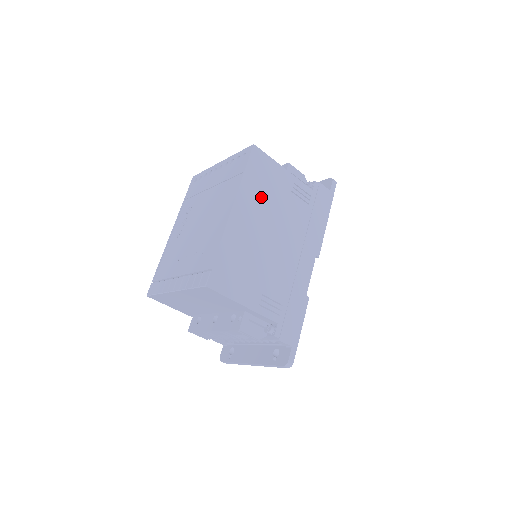
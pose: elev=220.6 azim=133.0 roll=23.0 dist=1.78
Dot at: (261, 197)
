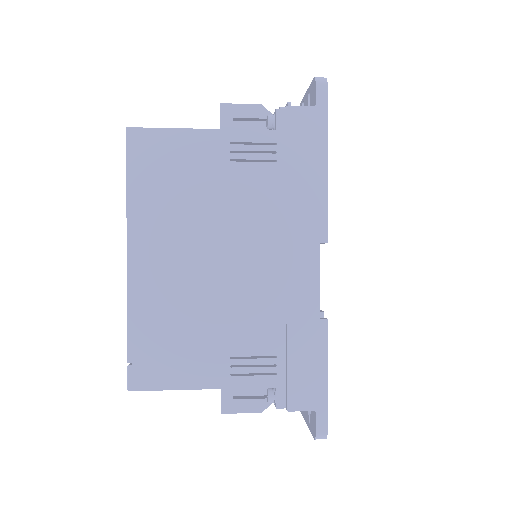
Dot at: (173, 207)
